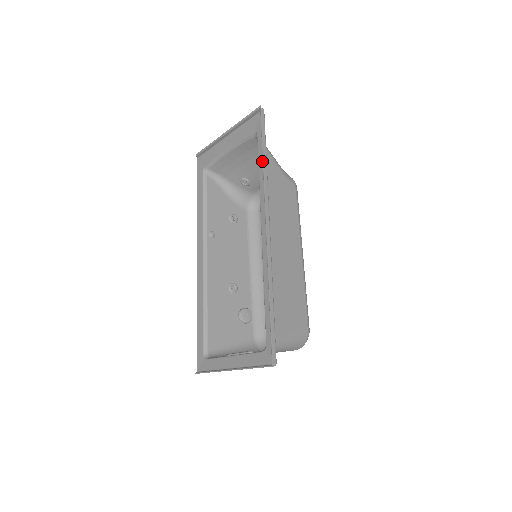
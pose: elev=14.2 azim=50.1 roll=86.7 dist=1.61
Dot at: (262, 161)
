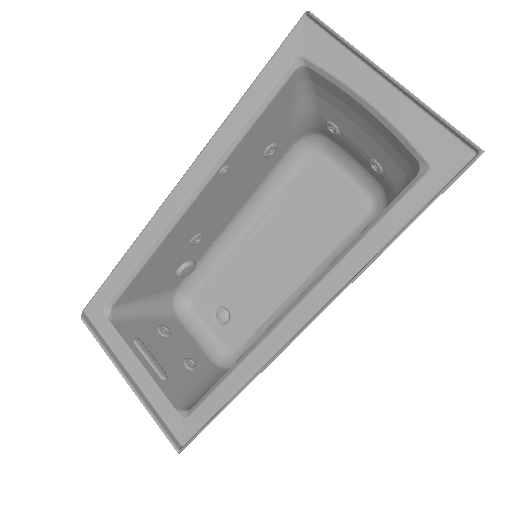
Dot at: (388, 229)
